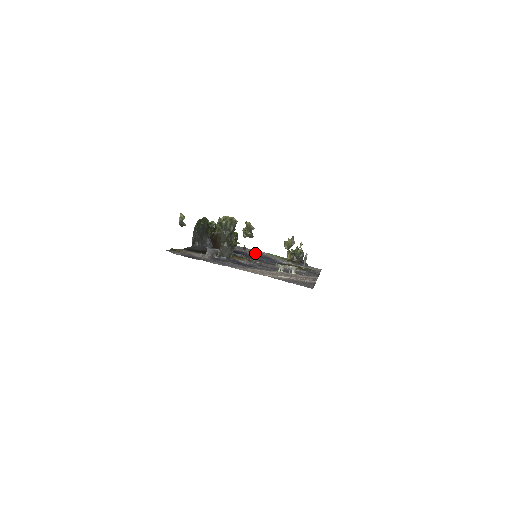
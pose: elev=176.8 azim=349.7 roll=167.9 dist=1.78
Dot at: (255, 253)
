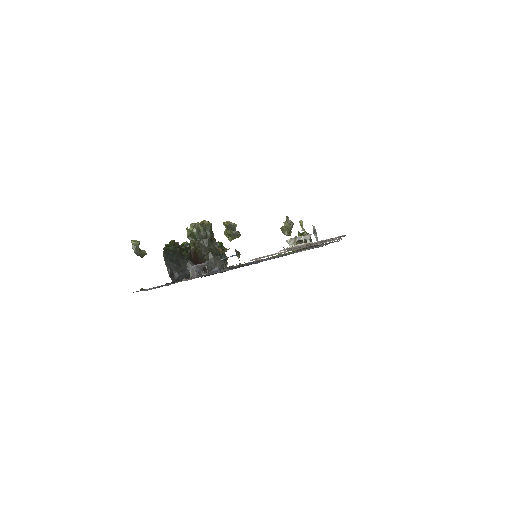
Dot at: occluded
